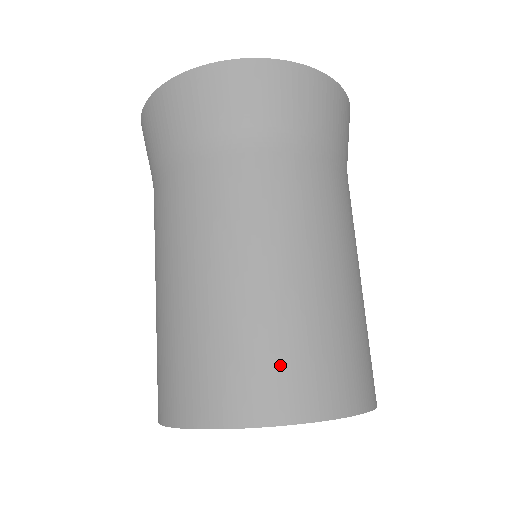
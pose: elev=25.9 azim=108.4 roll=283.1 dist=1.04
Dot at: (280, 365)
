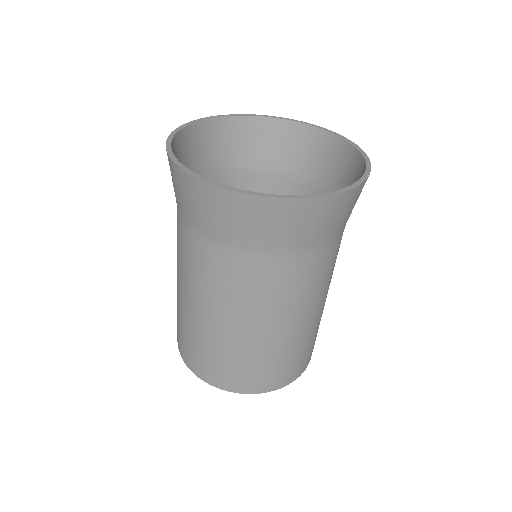
Dot at: (312, 347)
